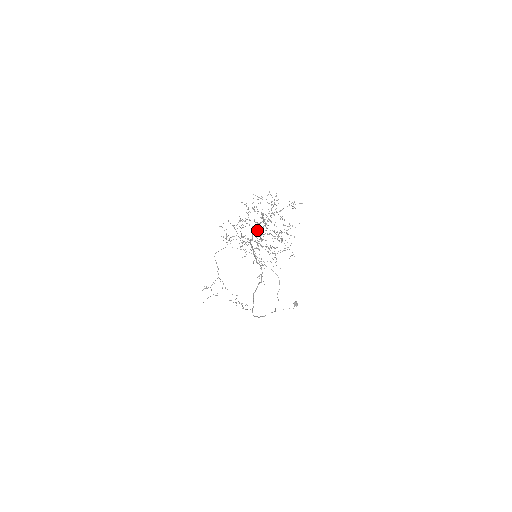
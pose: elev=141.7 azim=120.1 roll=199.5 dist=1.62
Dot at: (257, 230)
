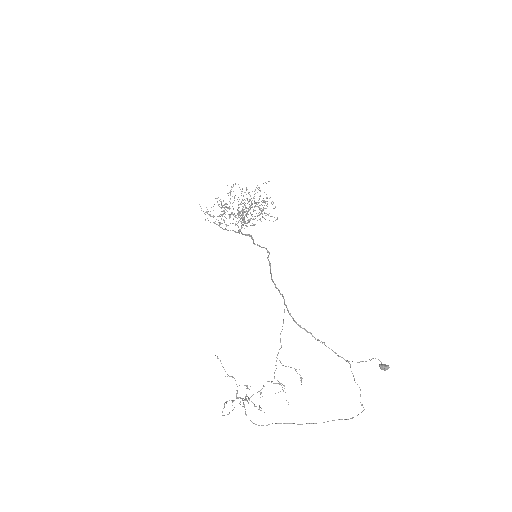
Dot at: (241, 226)
